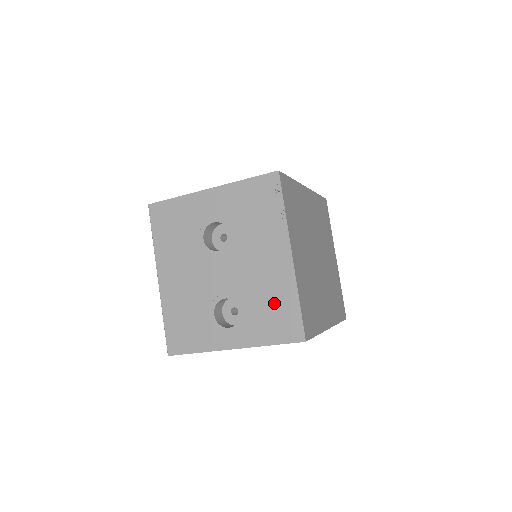
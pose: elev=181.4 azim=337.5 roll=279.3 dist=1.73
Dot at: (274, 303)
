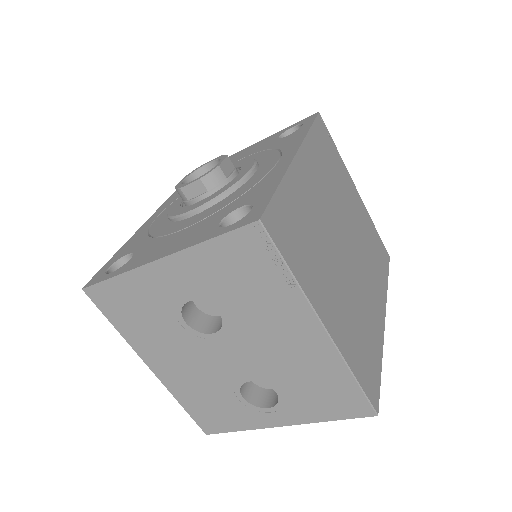
Dot at: (319, 382)
